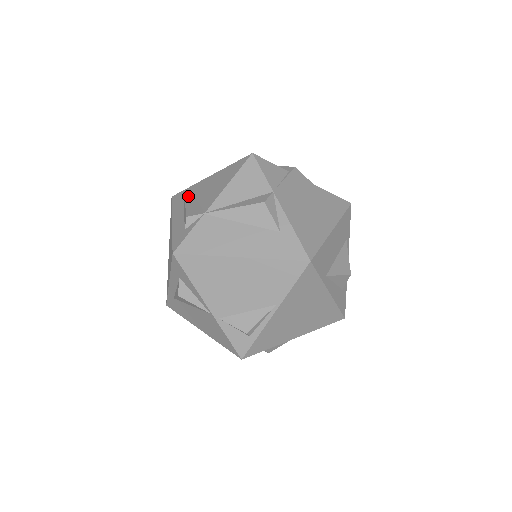
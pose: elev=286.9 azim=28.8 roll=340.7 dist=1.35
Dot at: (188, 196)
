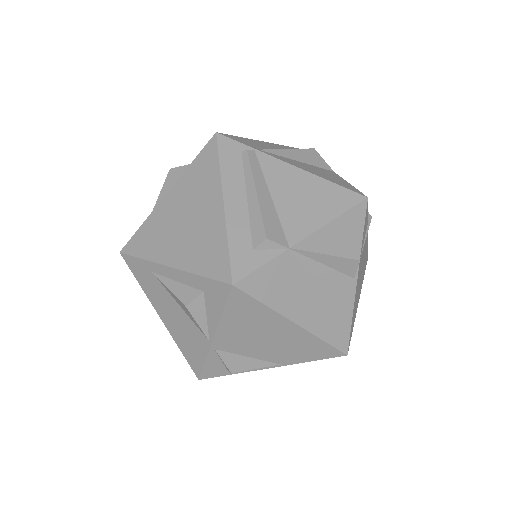
Dot at: (258, 177)
